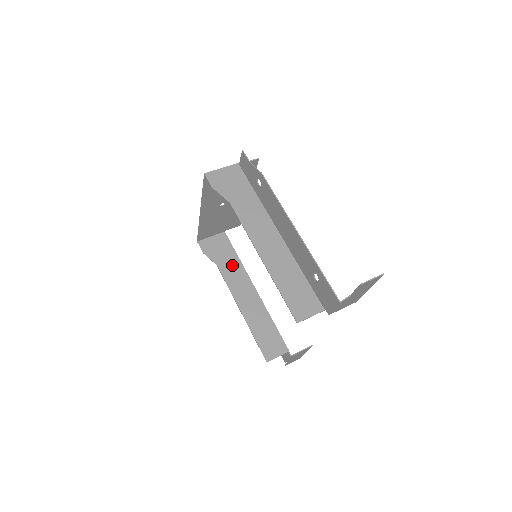
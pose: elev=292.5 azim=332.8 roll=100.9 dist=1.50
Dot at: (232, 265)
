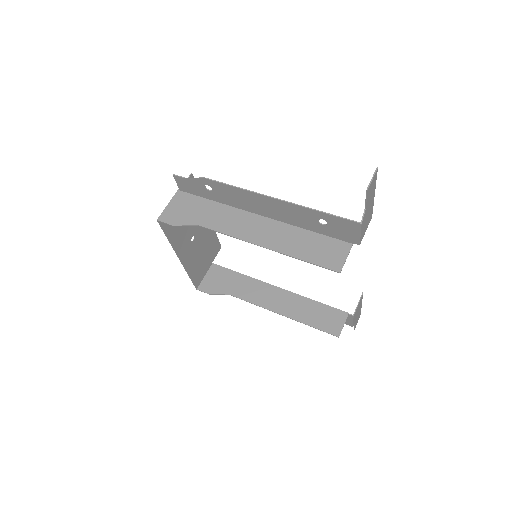
Dot at: (242, 284)
